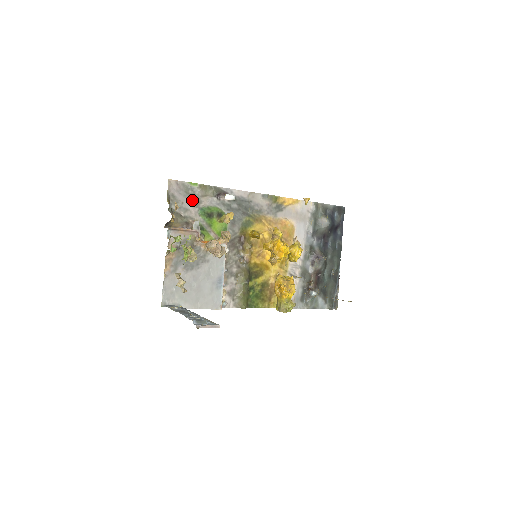
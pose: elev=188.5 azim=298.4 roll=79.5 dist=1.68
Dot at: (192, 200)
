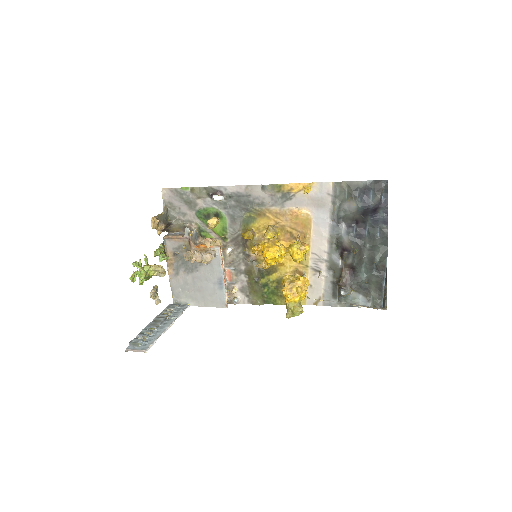
Dot at: (188, 204)
